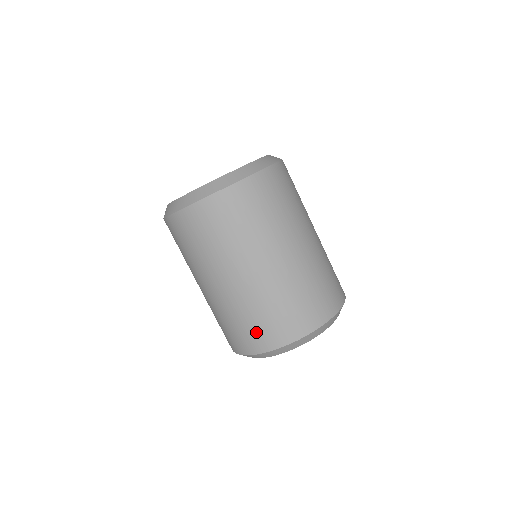
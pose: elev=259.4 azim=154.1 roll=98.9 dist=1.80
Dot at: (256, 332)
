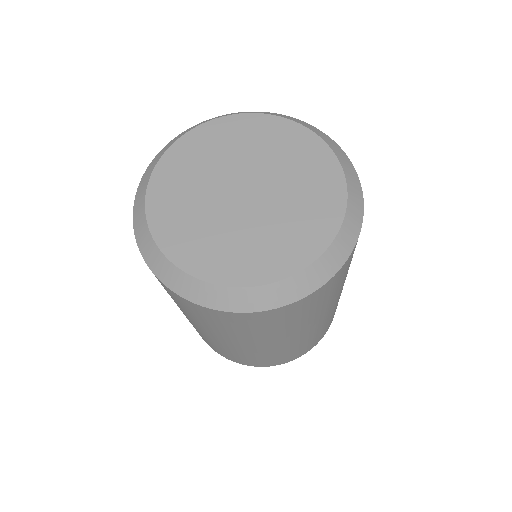
Dot at: (252, 361)
